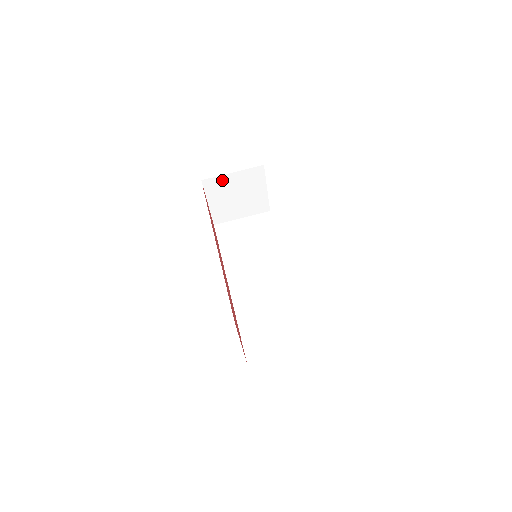
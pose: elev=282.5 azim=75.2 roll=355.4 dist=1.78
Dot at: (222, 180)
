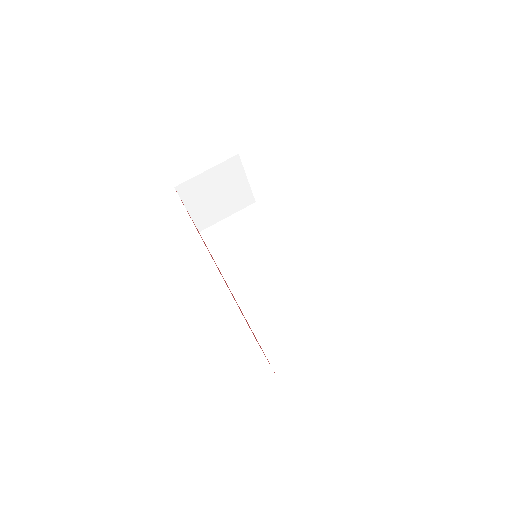
Dot at: (197, 181)
